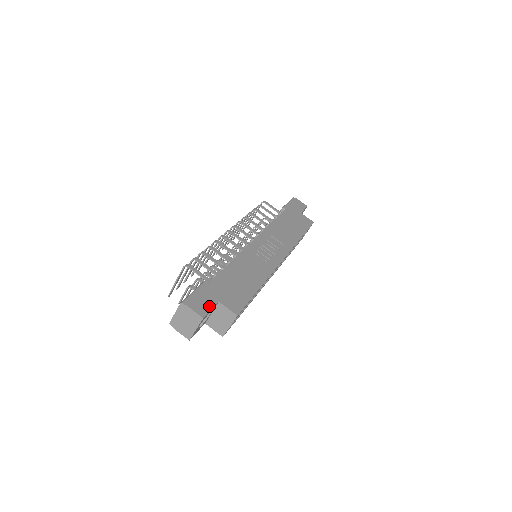
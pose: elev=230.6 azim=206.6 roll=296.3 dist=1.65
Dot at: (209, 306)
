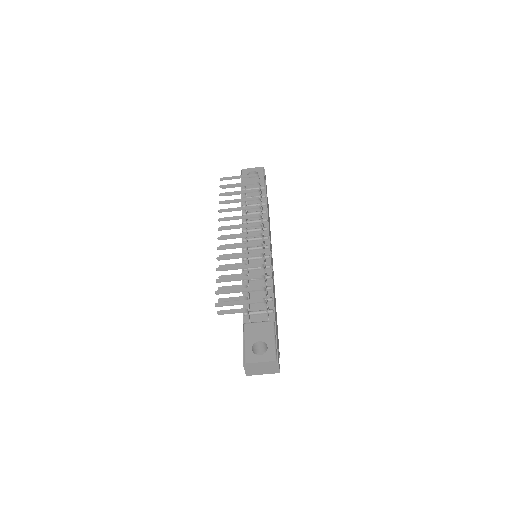
Dot at: occluded
